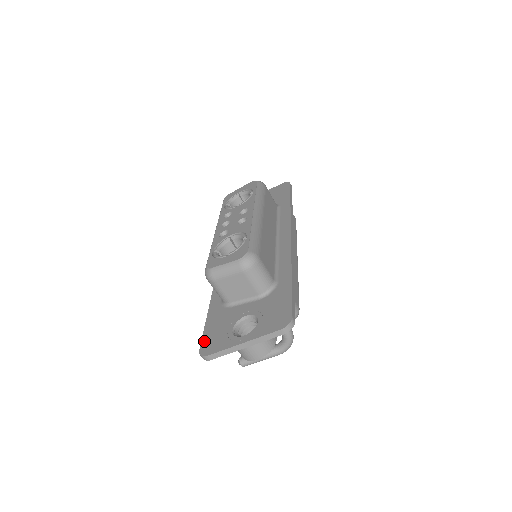
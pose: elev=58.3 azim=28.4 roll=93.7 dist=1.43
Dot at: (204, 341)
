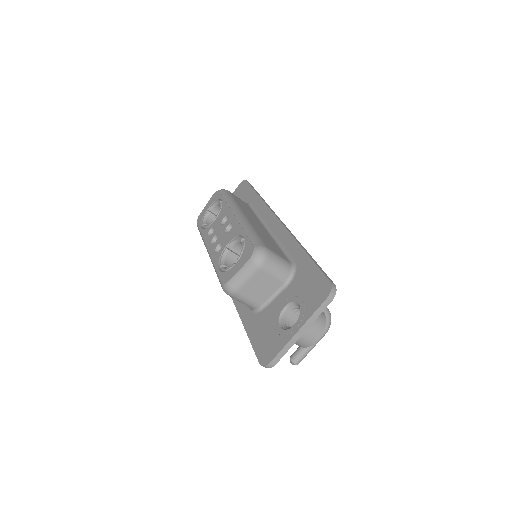
Dot at: (258, 352)
